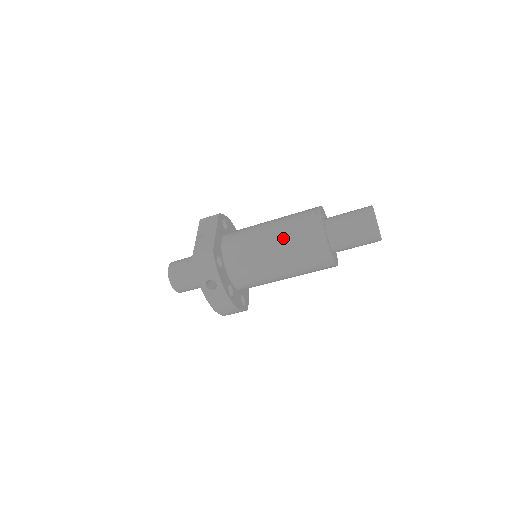
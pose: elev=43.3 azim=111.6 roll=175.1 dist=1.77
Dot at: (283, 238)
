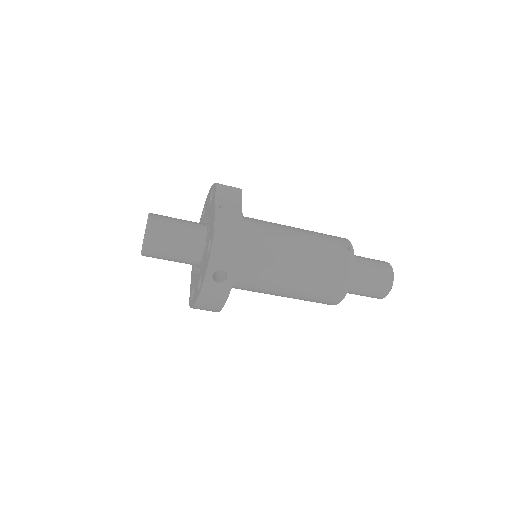
Dot at: (311, 258)
